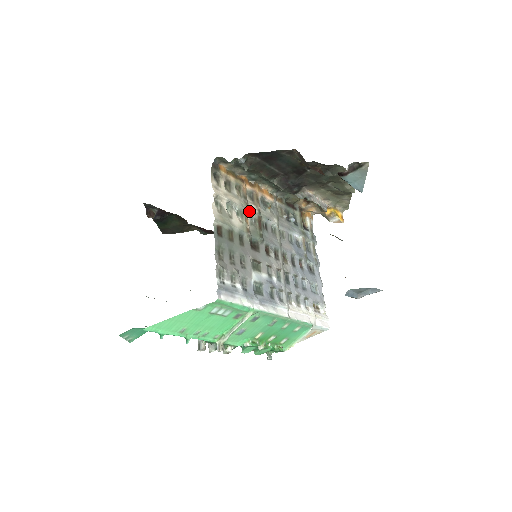
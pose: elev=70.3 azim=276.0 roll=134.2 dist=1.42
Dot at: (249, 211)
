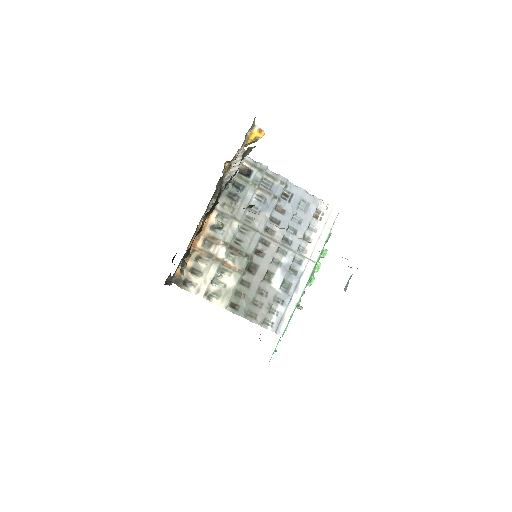
Dot at: (223, 260)
